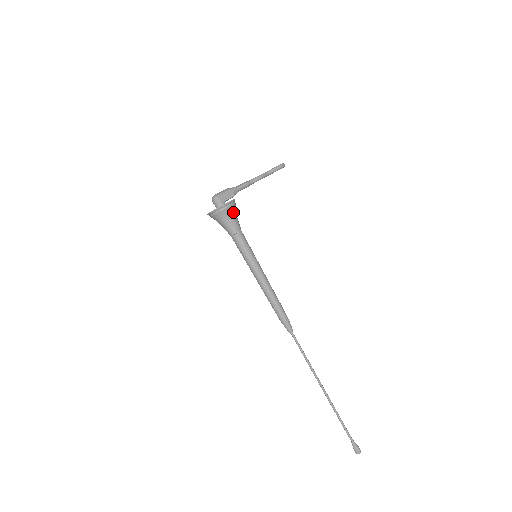
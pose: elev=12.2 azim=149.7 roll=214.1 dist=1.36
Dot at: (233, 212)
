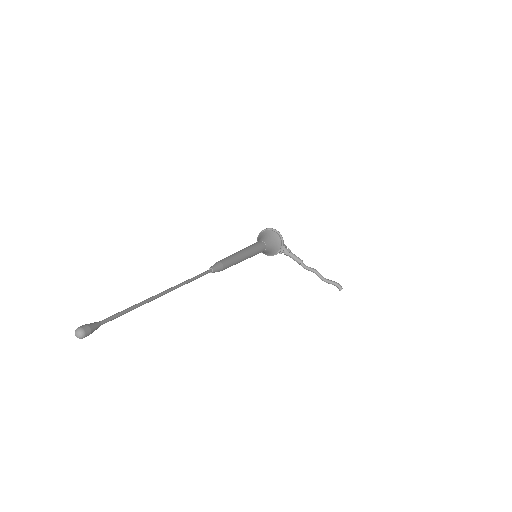
Dot at: (274, 237)
